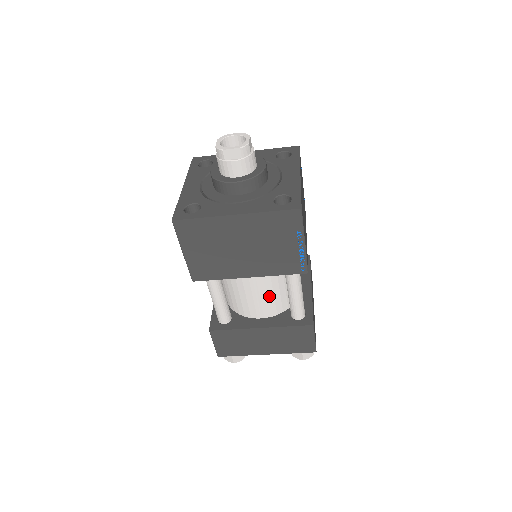
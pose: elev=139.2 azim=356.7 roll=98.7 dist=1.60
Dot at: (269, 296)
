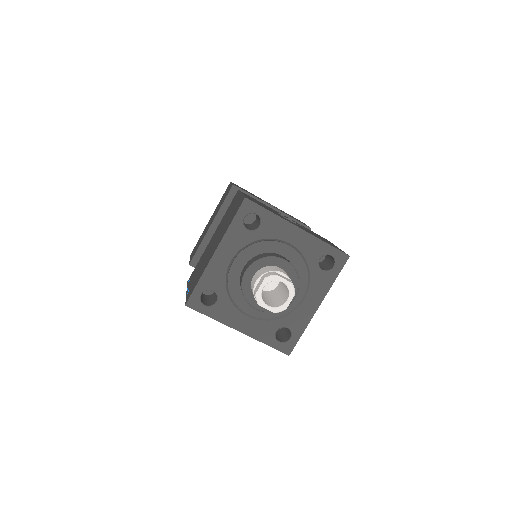
Dot at: occluded
